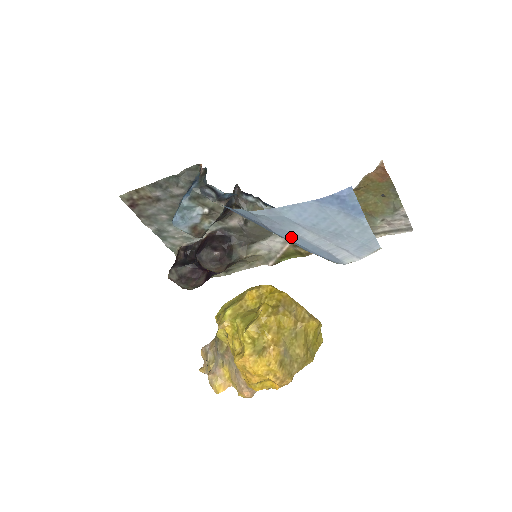
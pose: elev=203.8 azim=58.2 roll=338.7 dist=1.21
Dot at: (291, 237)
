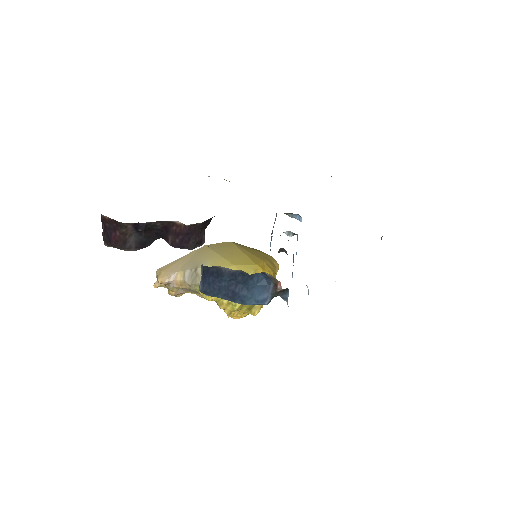
Dot at: occluded
